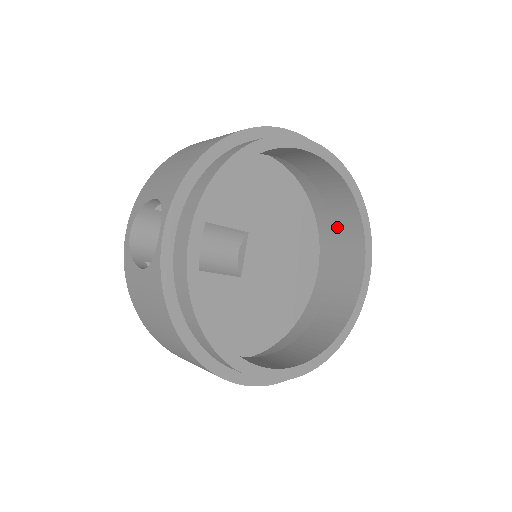
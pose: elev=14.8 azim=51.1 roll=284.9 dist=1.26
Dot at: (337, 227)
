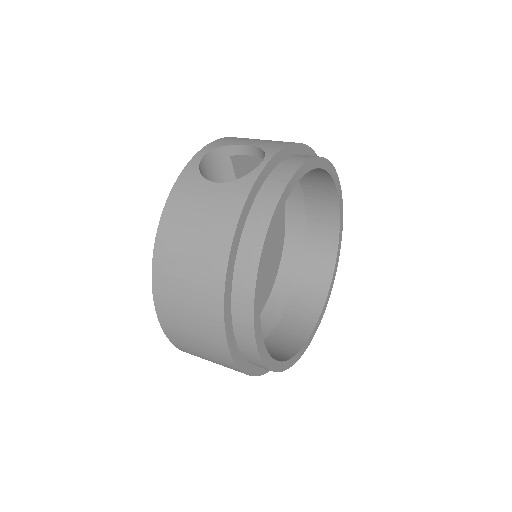
Dot at: (302, 282)
